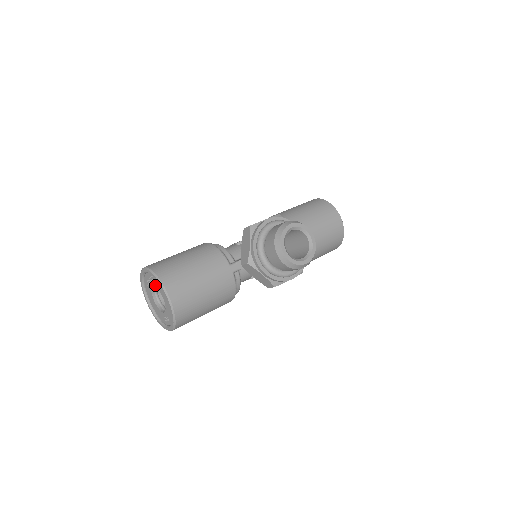
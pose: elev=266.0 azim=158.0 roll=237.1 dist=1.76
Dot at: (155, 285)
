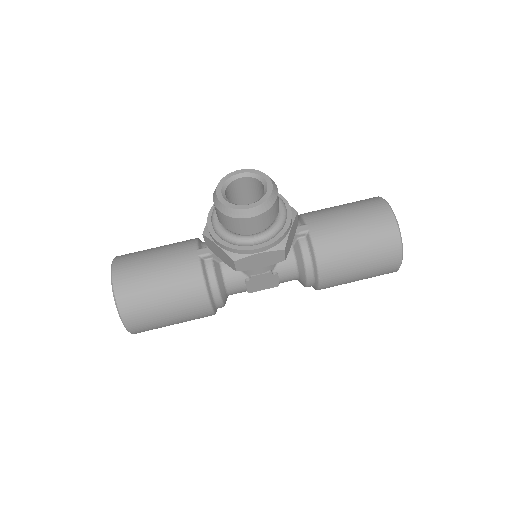
Dot at: occluded
